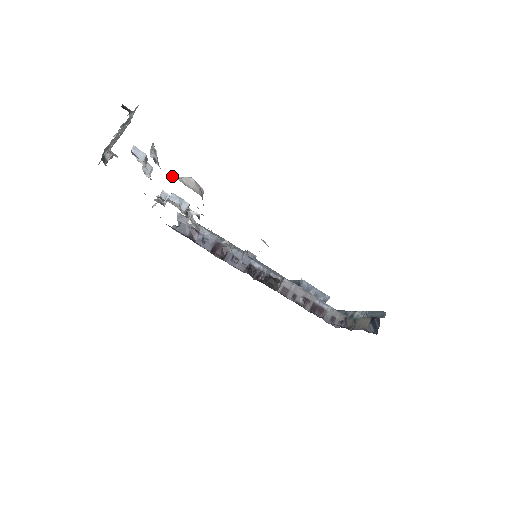
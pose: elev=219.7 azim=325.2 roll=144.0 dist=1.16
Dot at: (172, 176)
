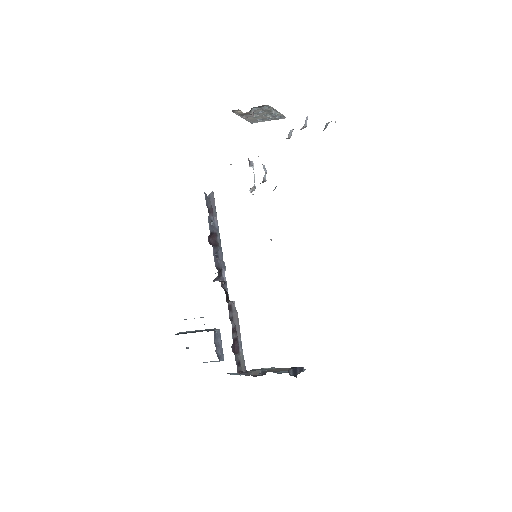
Dot at: occluded
